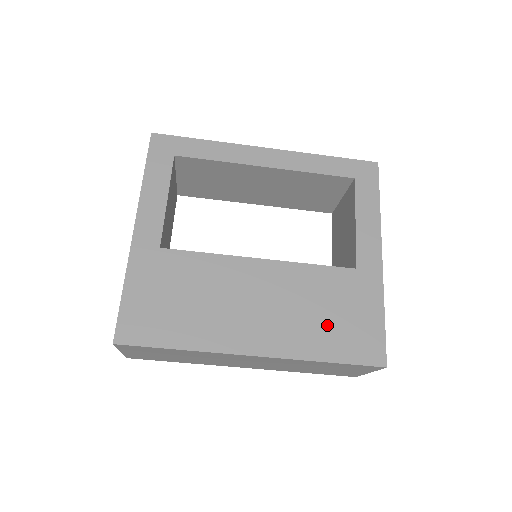
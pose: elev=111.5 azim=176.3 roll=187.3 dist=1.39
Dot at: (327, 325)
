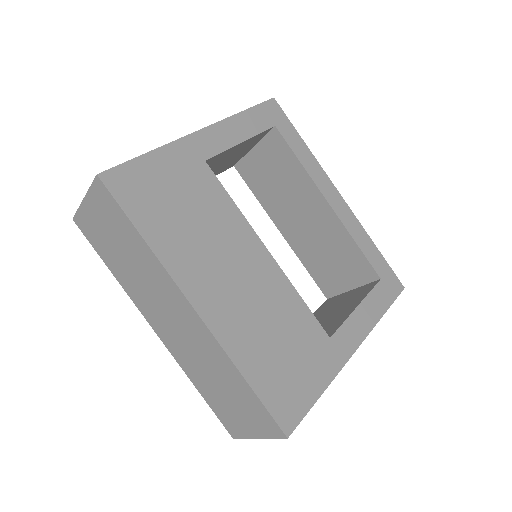
Dot at: (272, 352)
